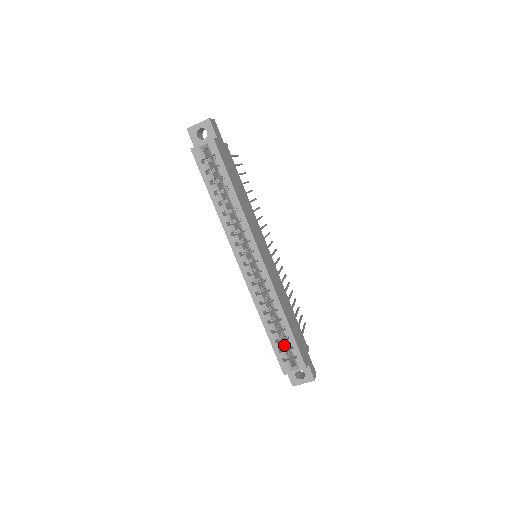
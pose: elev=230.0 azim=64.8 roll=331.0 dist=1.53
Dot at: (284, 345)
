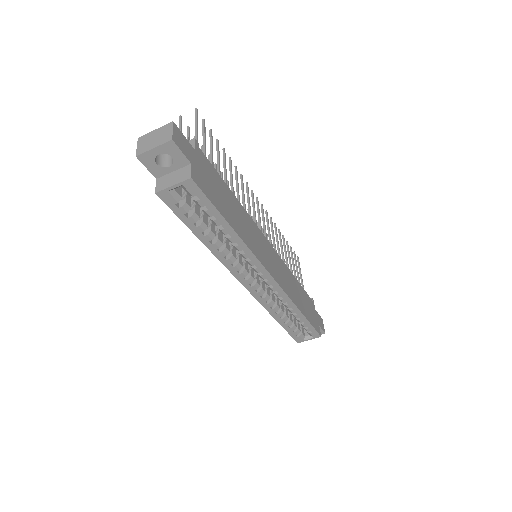
Dot at: (296, 323)
